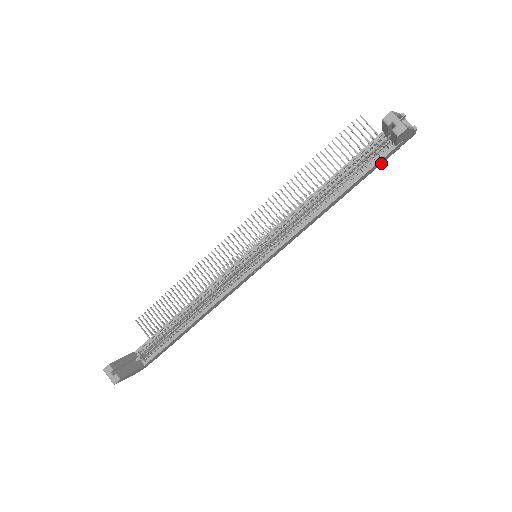
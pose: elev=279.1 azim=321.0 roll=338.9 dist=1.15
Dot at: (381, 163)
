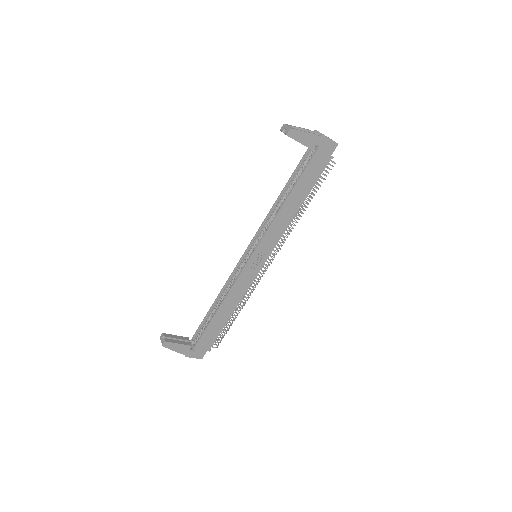
Dot at: (321, 170)
